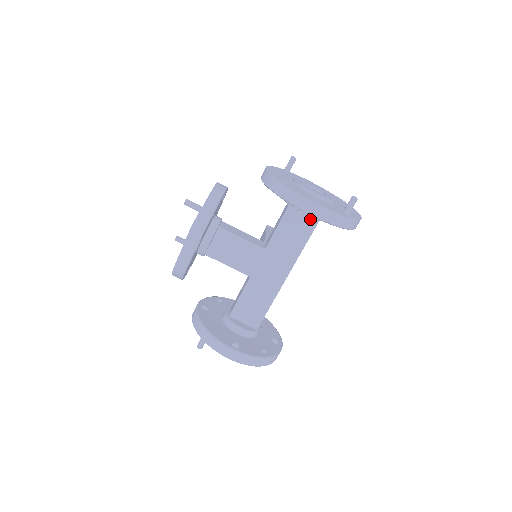
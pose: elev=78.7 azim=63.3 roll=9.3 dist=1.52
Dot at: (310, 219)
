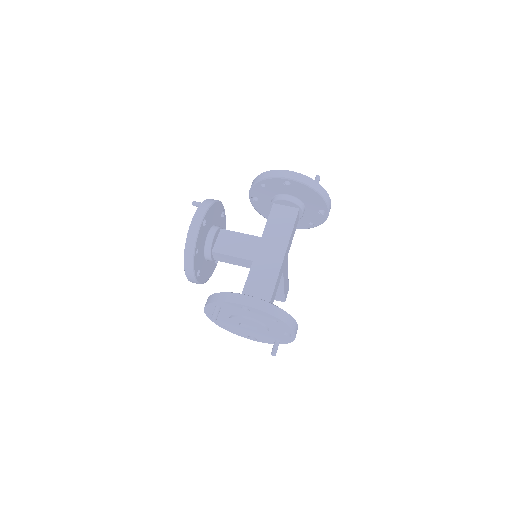
Dot at: (292, 209)
